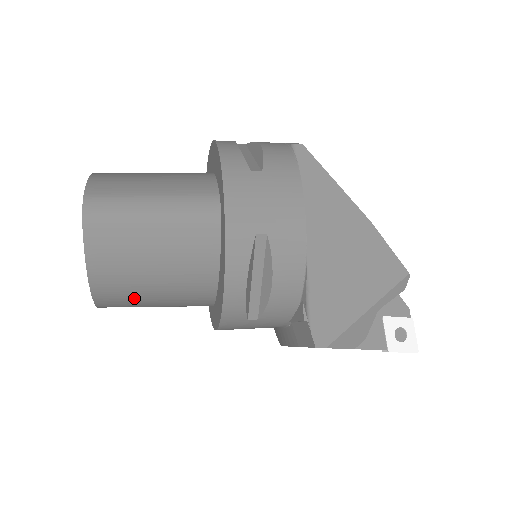
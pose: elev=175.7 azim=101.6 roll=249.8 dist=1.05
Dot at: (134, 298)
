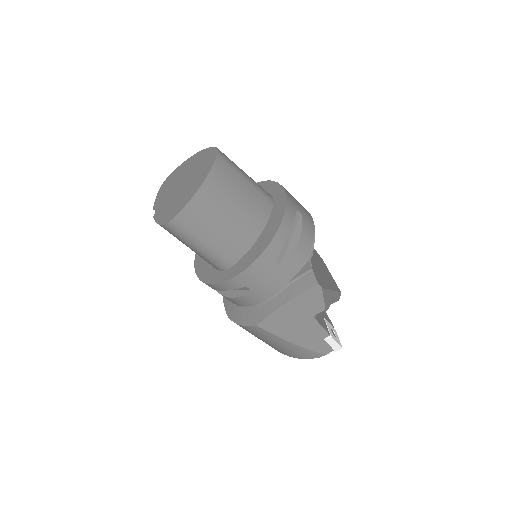
Dot at: (209, 219)
